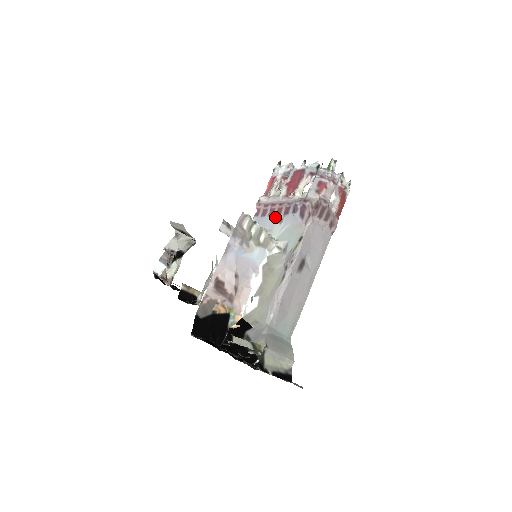
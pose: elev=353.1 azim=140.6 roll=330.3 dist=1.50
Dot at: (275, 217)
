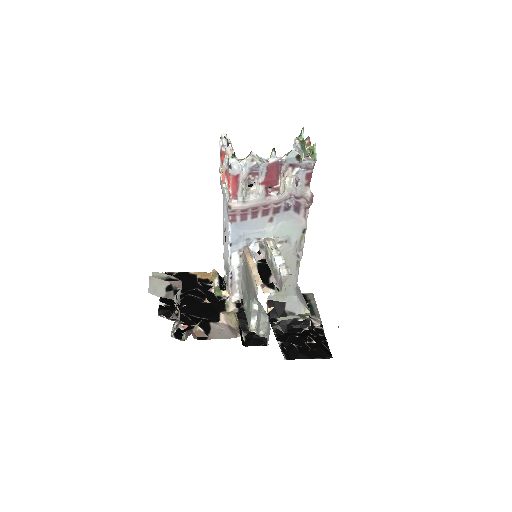
Dot at: (262, 219)
